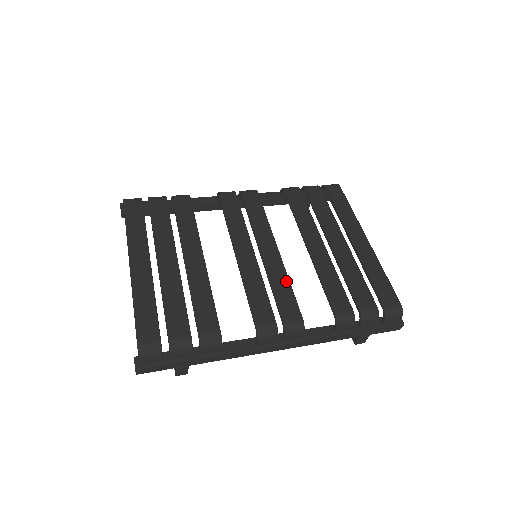
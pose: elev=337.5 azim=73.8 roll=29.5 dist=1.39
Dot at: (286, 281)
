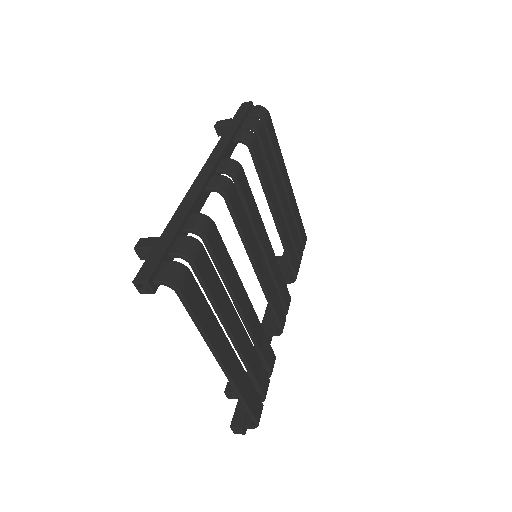
Dot at: (280, 272)
